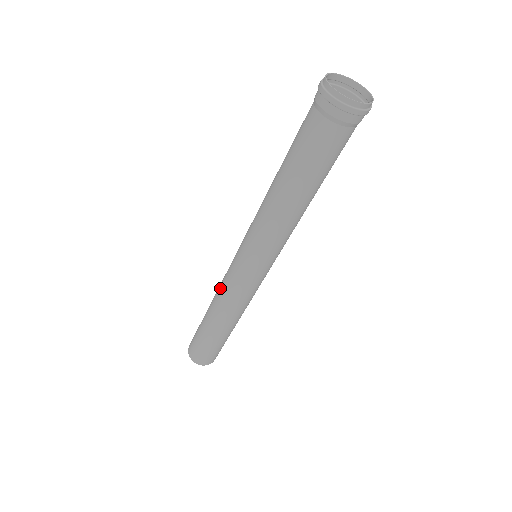
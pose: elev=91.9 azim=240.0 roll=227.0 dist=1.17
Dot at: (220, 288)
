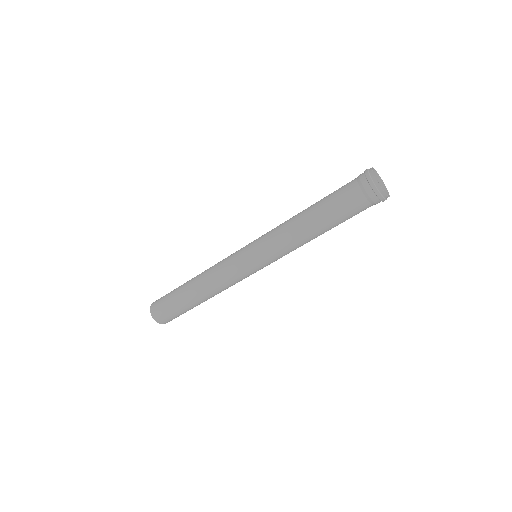
Dot at: (216, 273)
